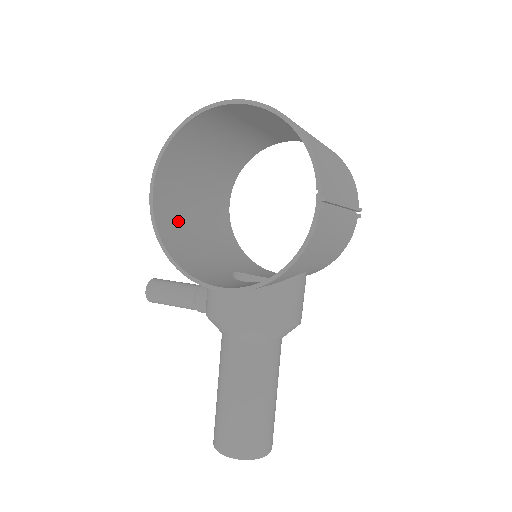
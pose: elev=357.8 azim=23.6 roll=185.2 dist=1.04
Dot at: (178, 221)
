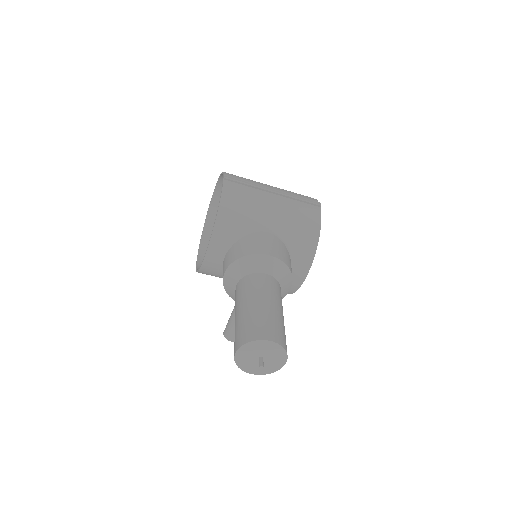
Dot at: occluded
